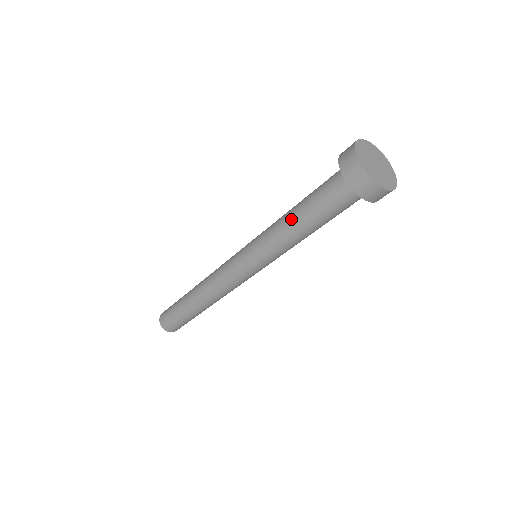
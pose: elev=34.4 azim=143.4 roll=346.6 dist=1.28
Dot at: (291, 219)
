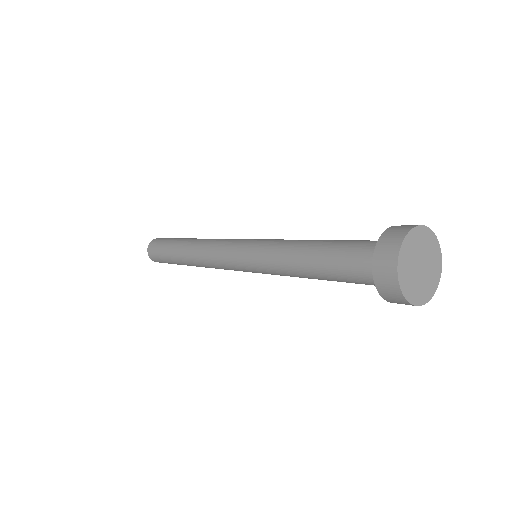
Dot at: (302, 253)
